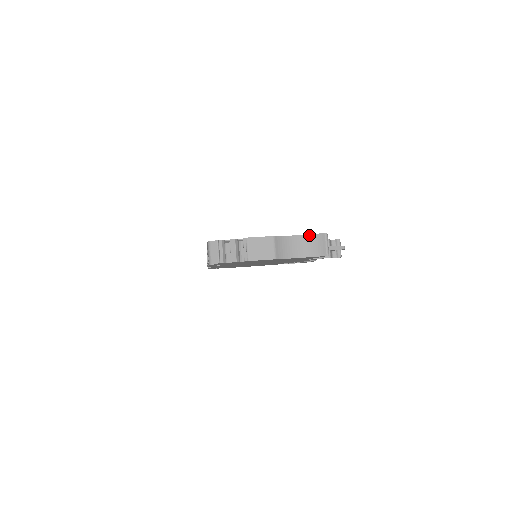
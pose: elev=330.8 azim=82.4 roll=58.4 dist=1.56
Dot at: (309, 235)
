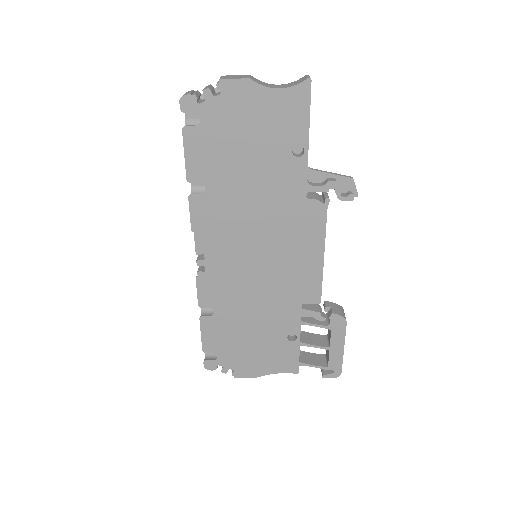
Dot at: (290, 83)
